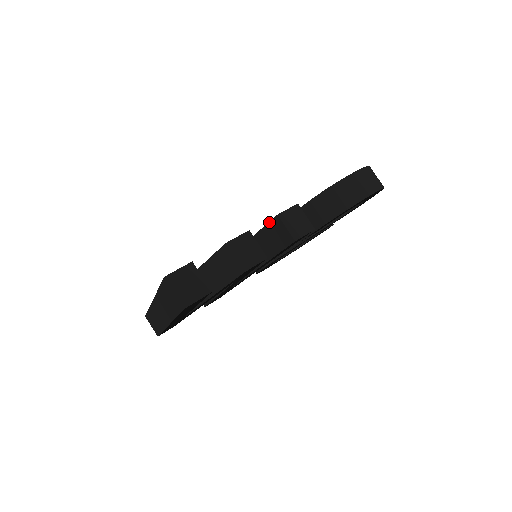
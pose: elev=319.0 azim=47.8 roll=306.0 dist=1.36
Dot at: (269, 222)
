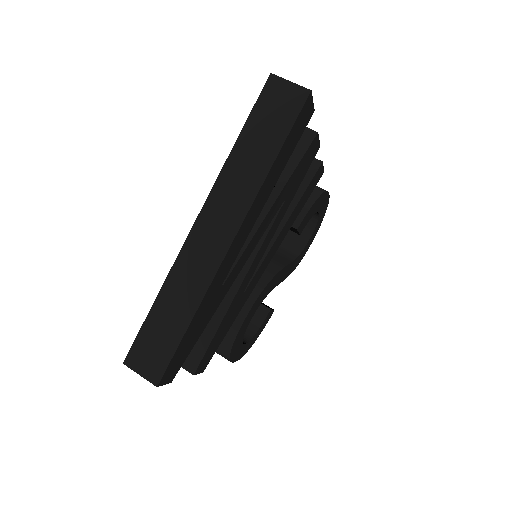
Dot at: occluded
